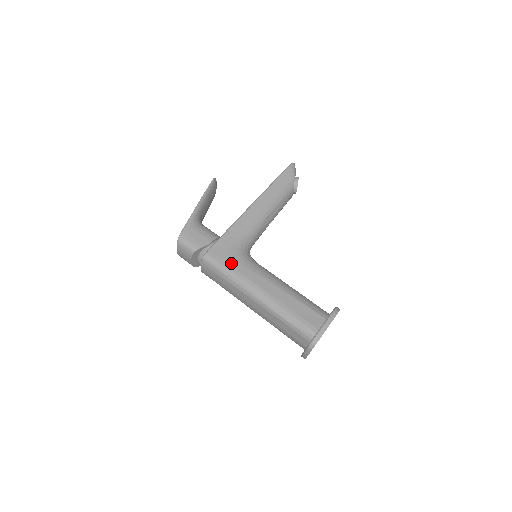
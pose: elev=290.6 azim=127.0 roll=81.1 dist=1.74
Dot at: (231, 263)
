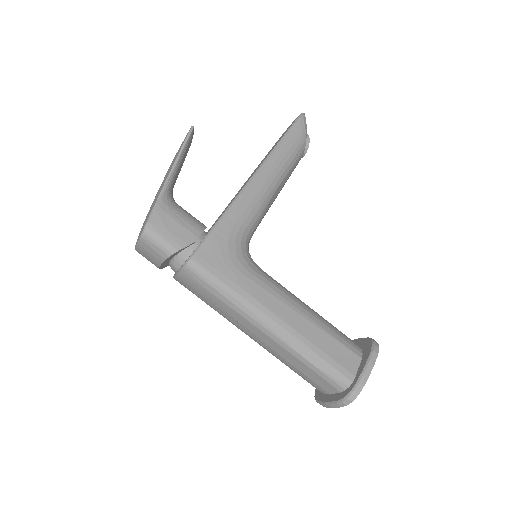
Dot at: (230, 275)
